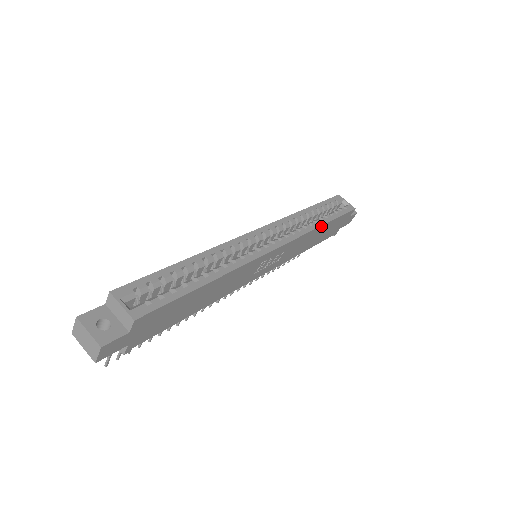
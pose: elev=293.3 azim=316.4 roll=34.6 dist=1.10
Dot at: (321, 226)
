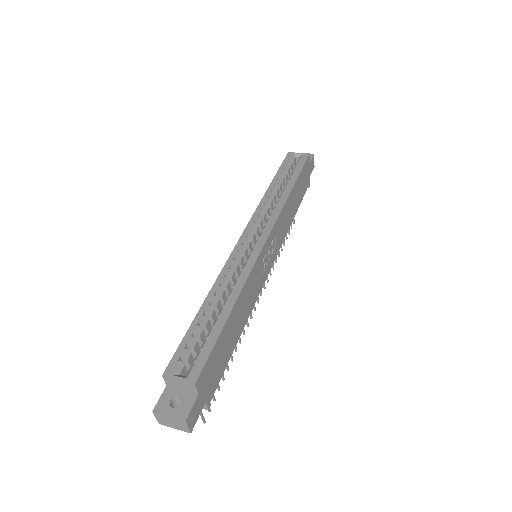
Dot at: (290, 192)
